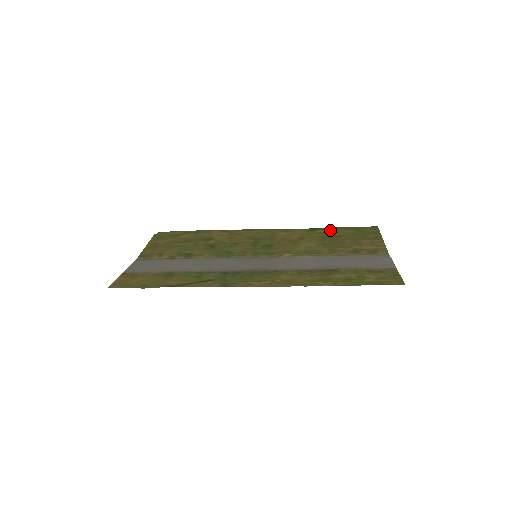
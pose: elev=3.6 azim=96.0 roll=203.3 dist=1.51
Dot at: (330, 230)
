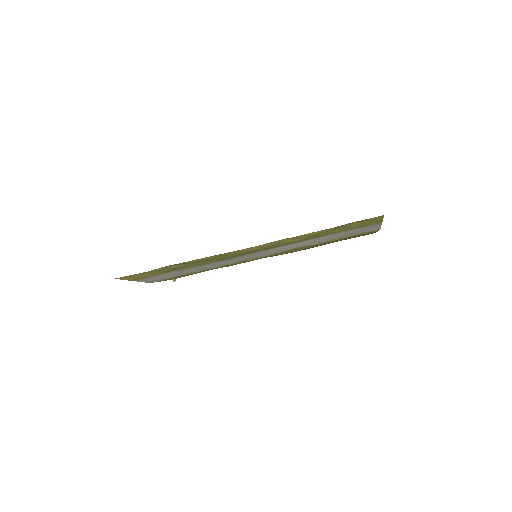
Dot at: occluded
